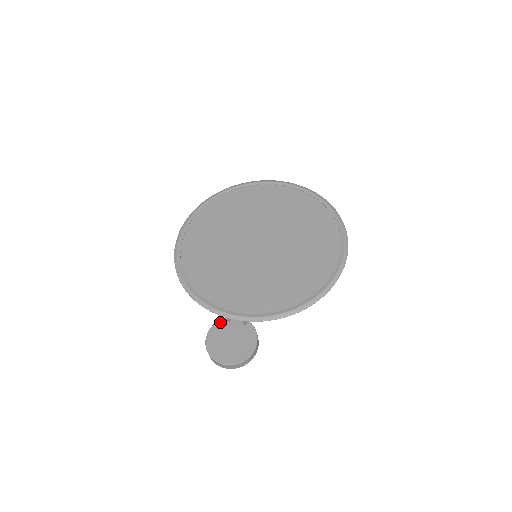
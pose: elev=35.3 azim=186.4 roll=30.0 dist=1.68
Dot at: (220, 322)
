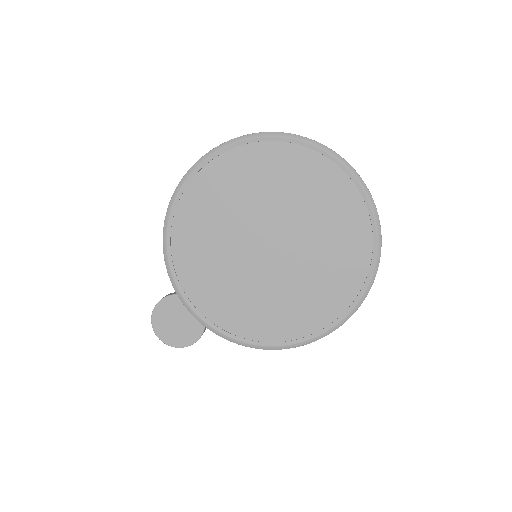
Dot at: occluded
